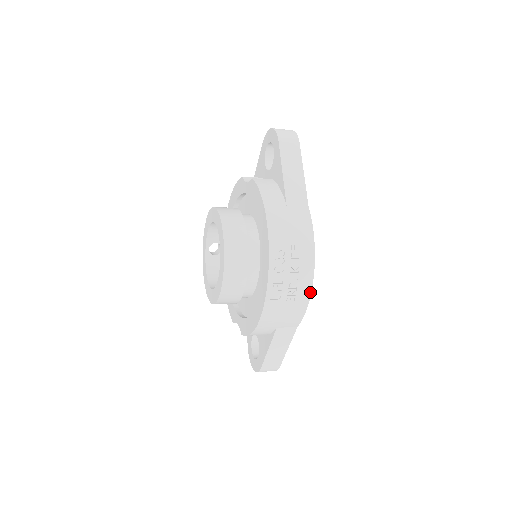
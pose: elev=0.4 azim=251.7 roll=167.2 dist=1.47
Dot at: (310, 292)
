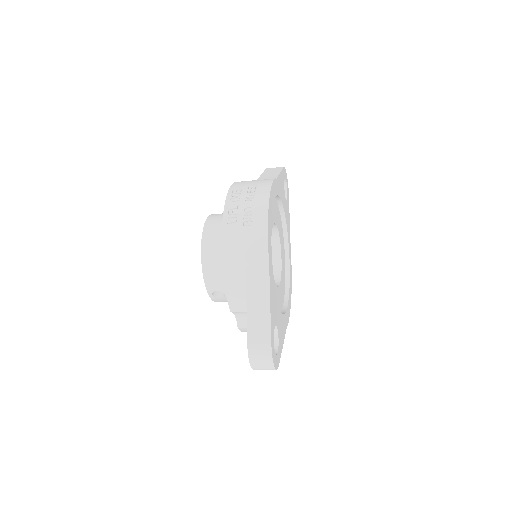
Dot at: (267, 215)
